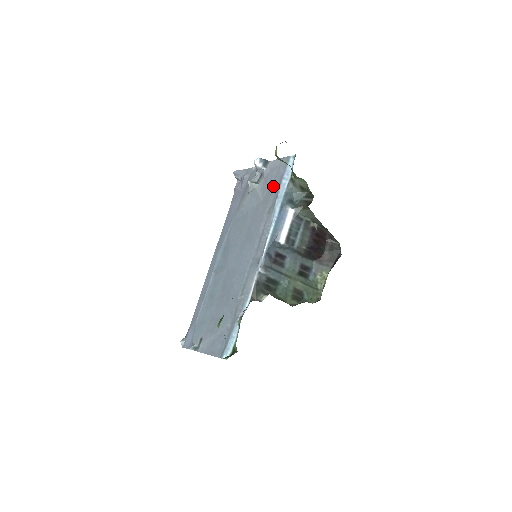
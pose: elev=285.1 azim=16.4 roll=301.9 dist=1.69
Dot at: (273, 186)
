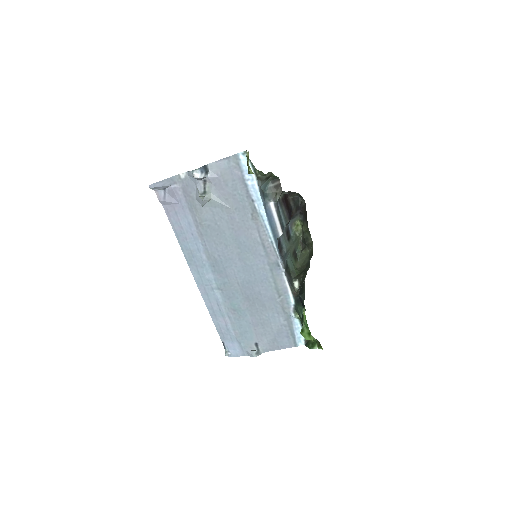
Dot at: (238, 191)
